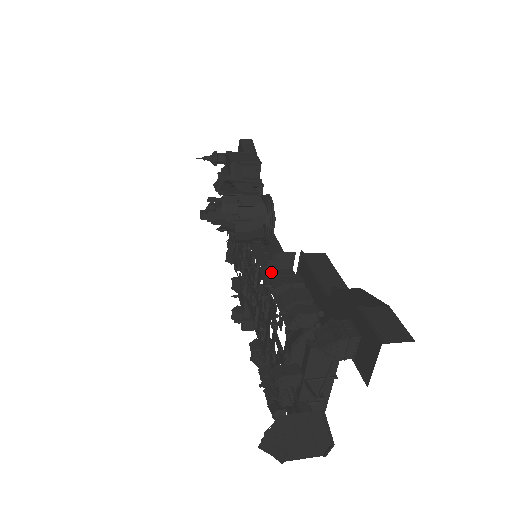
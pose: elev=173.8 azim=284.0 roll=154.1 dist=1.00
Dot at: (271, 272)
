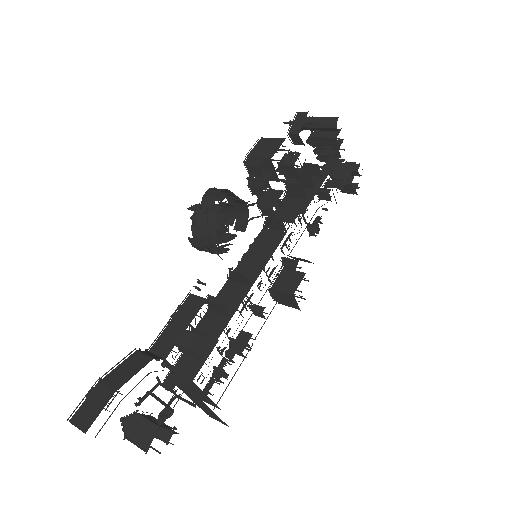
Dot at: (232, 284)
